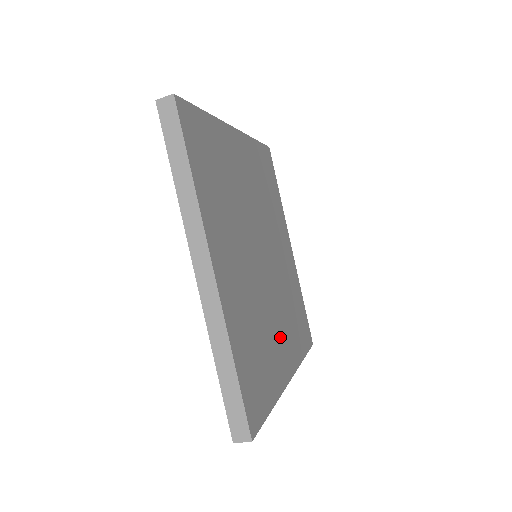
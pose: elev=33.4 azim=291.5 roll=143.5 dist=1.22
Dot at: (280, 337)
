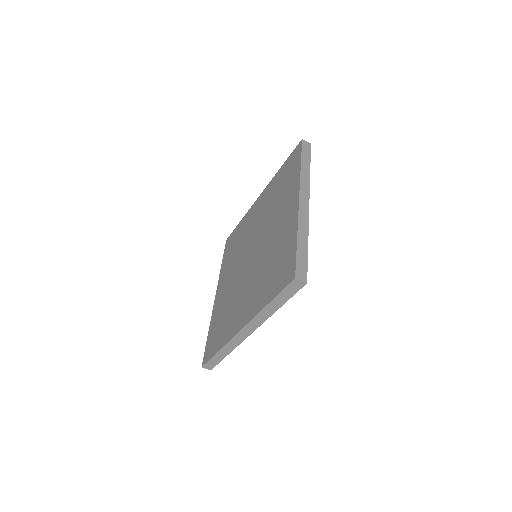
Dot at: occluded
